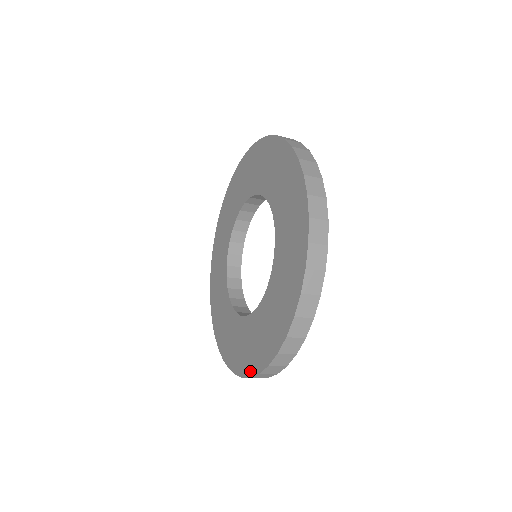
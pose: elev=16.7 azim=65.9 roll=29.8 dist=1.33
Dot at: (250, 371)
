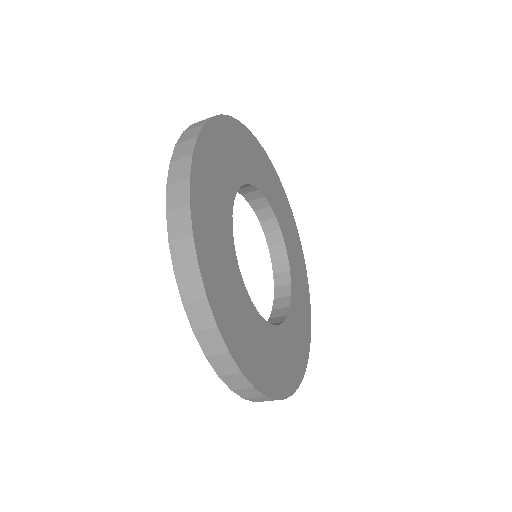
Dot at: occluded
